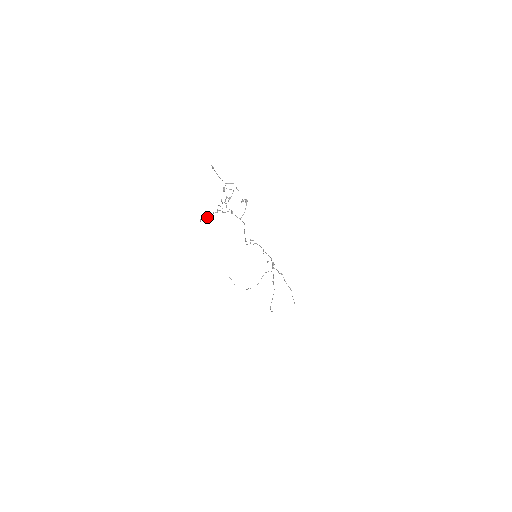
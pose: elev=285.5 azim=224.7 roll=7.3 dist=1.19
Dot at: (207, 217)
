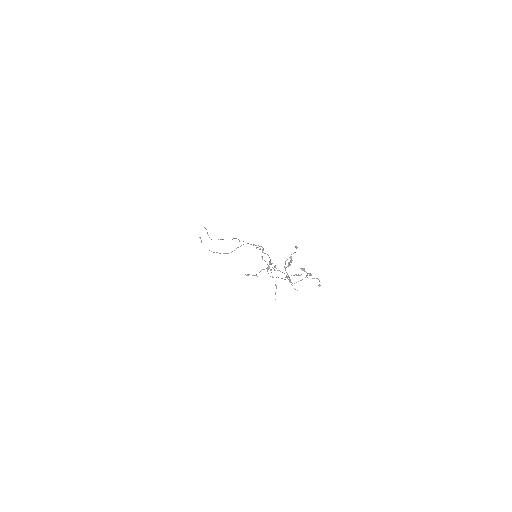
Dot at: occluded
